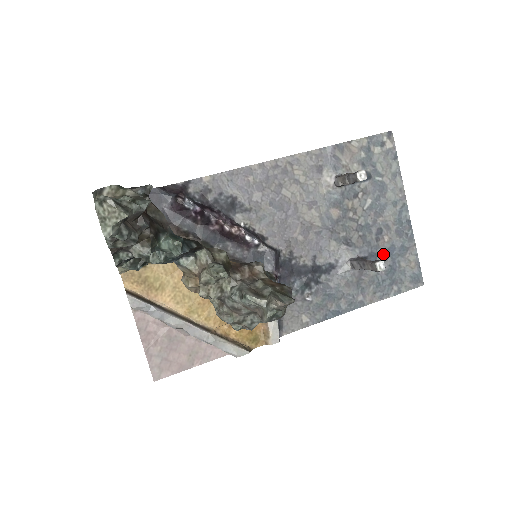
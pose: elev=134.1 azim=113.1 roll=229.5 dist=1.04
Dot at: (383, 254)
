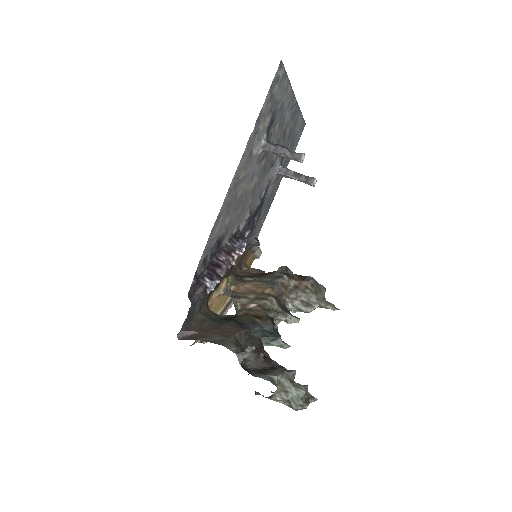
Dot at: (288, 141)
